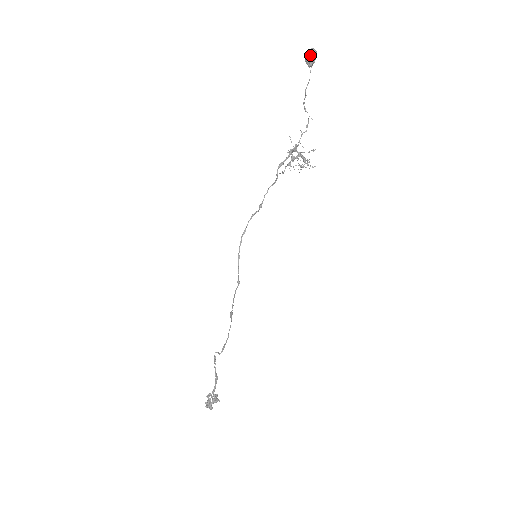
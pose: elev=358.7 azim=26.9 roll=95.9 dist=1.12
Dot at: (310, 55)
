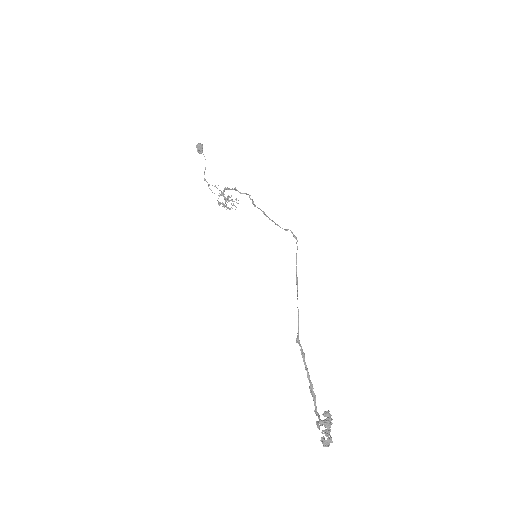
Dot at: (202, 145)
